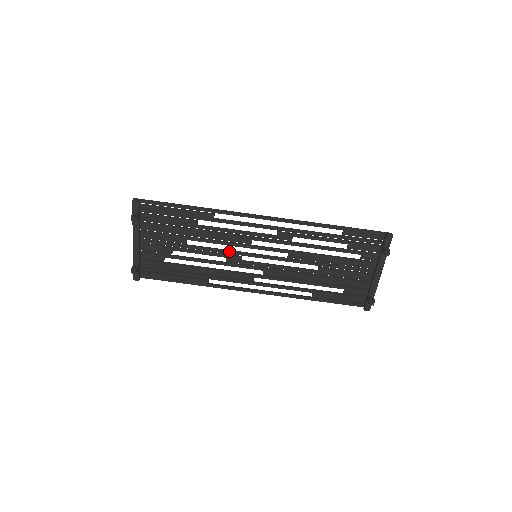
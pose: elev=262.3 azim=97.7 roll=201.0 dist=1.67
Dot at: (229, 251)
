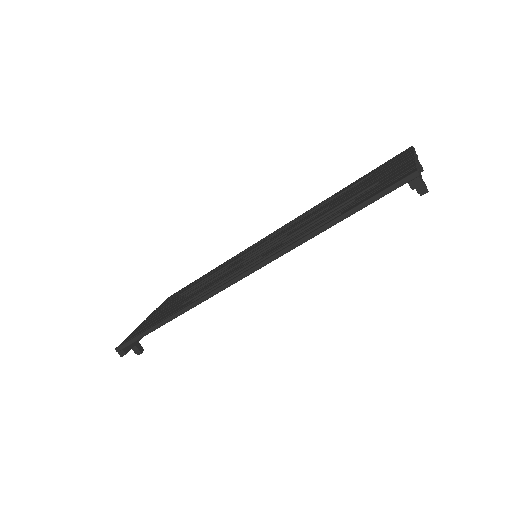
Dot at: occluded
